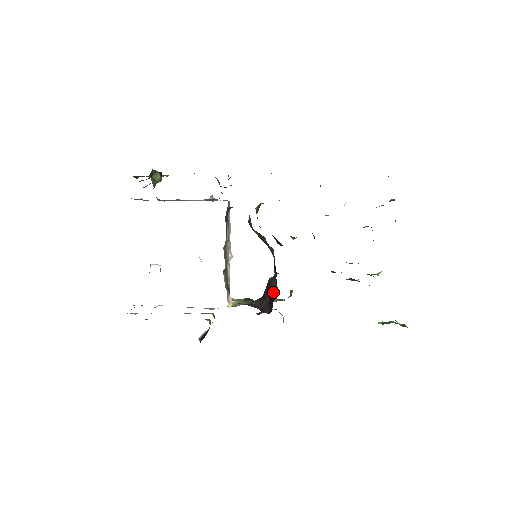
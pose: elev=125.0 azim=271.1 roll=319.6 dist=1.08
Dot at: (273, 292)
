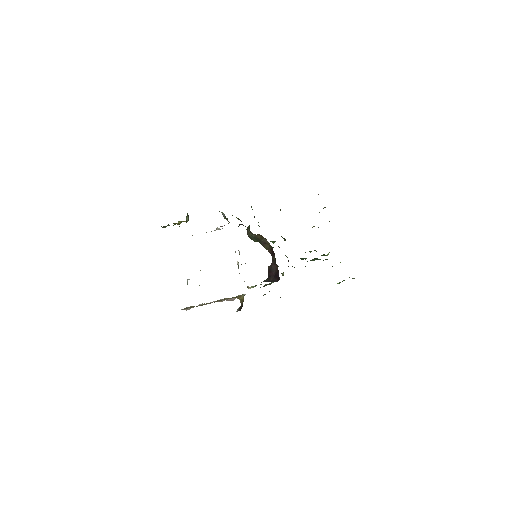
Dot at: (275, 271)
